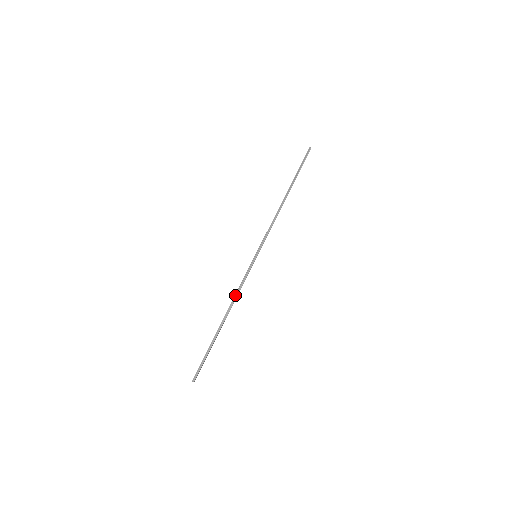
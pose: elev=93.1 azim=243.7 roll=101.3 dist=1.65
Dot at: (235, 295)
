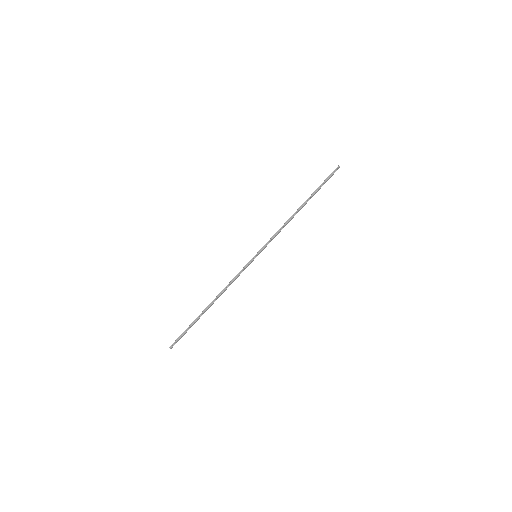
Dot at: (227, 285)
